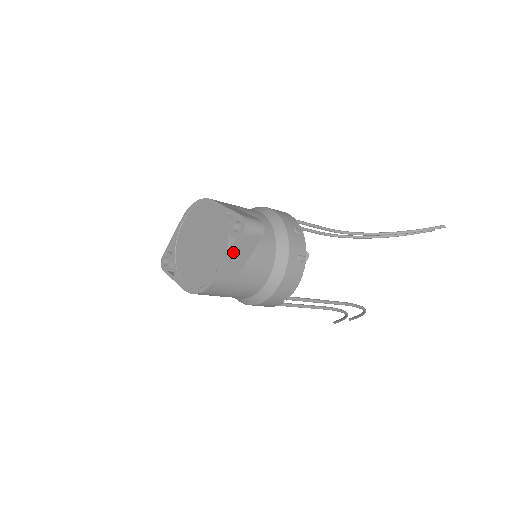
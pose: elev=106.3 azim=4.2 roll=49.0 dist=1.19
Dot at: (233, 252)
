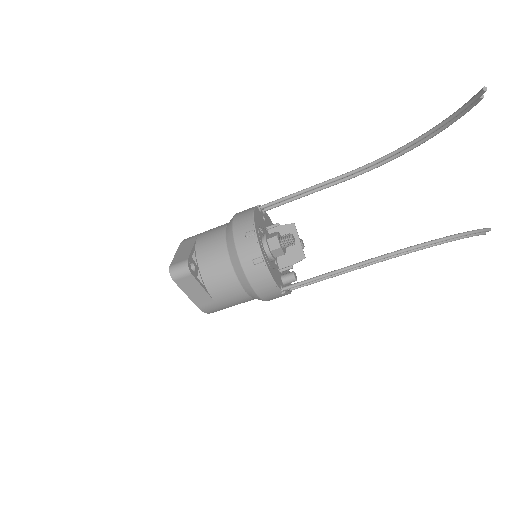
Dot at: (185, 291)
